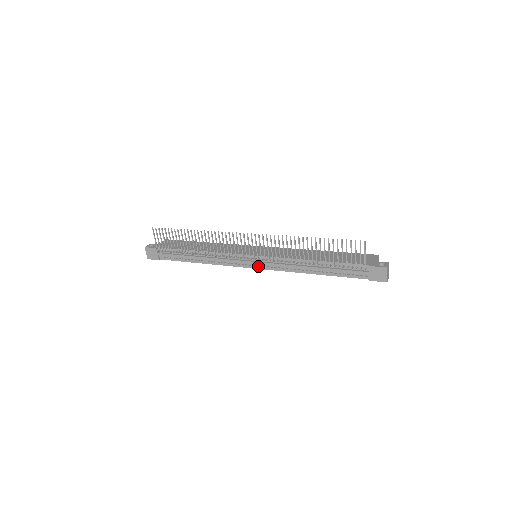
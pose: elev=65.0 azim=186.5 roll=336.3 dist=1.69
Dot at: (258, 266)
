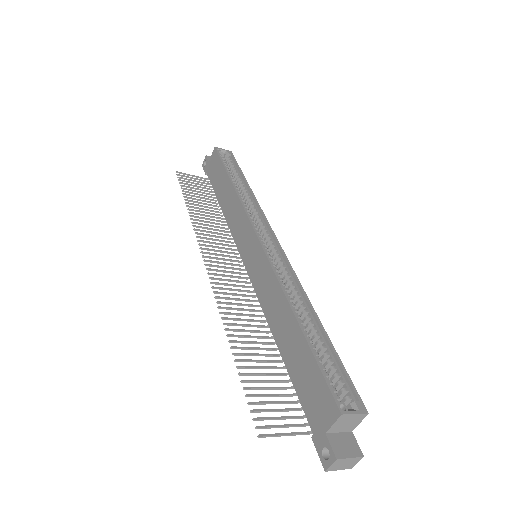
Dot at: occluded
